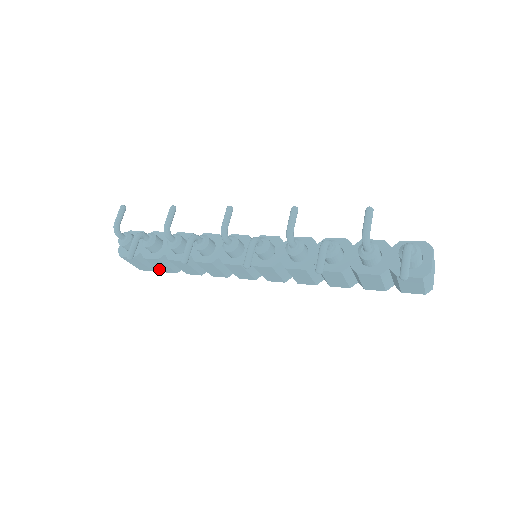
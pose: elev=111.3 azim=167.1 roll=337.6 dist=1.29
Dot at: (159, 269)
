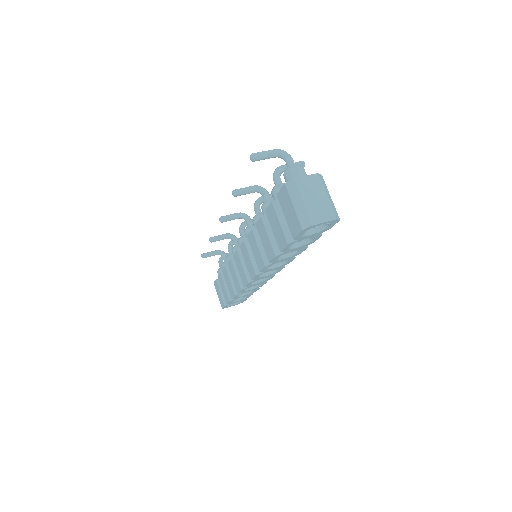
Dot at: (225, 298)
